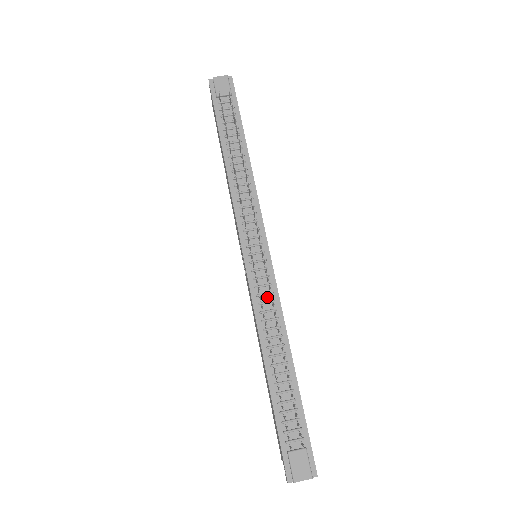
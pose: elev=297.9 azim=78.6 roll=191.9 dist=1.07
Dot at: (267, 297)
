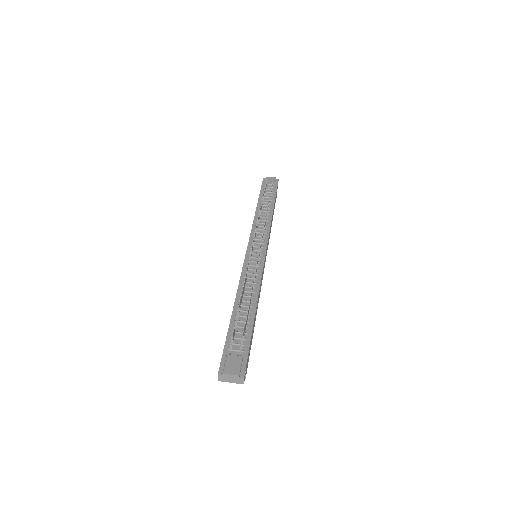
Dot at: (253, 272)
